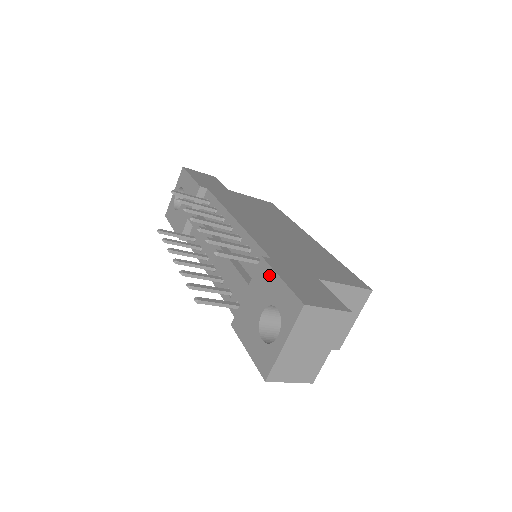
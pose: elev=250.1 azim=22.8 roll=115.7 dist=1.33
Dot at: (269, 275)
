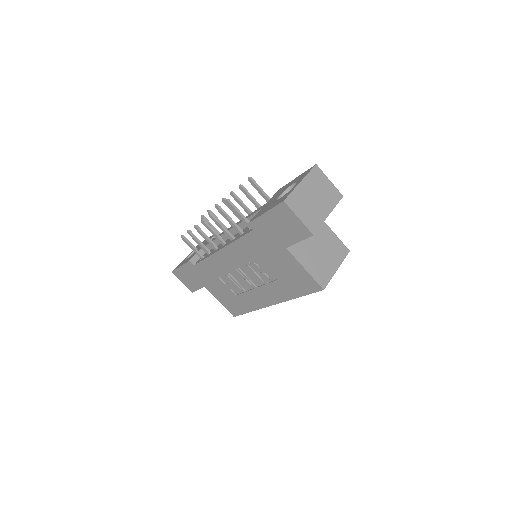
Dot at: (286, 185)
